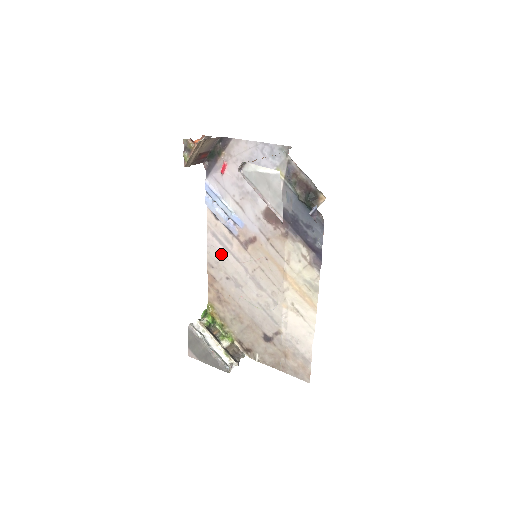
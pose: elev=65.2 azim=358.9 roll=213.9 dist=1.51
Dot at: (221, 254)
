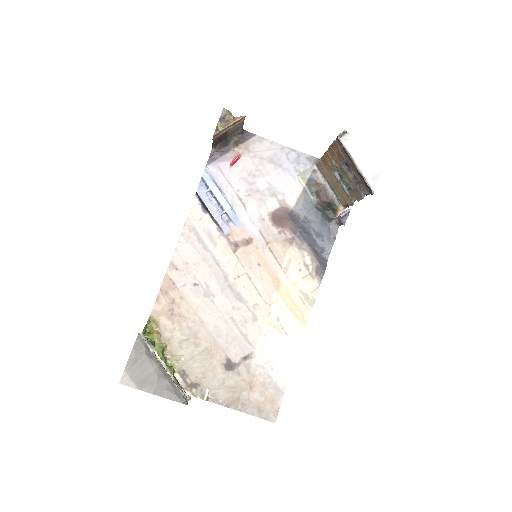
Dot at: (196, 253)
